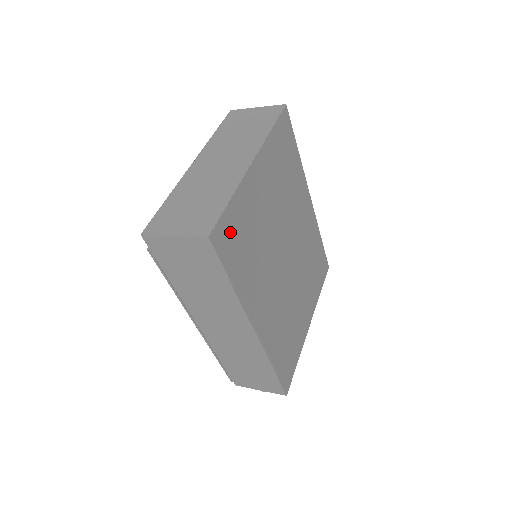
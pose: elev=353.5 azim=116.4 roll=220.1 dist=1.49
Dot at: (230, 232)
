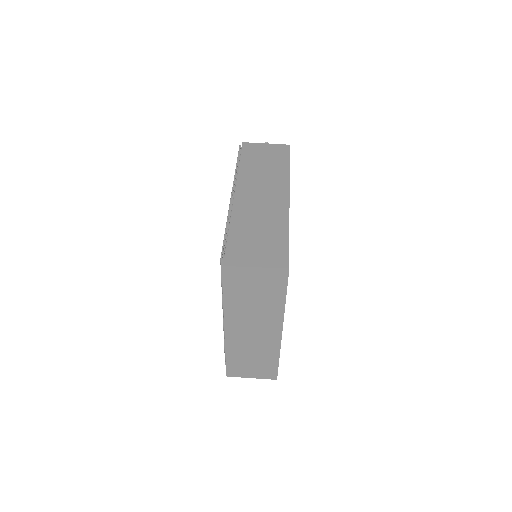
Dot at: occluded
